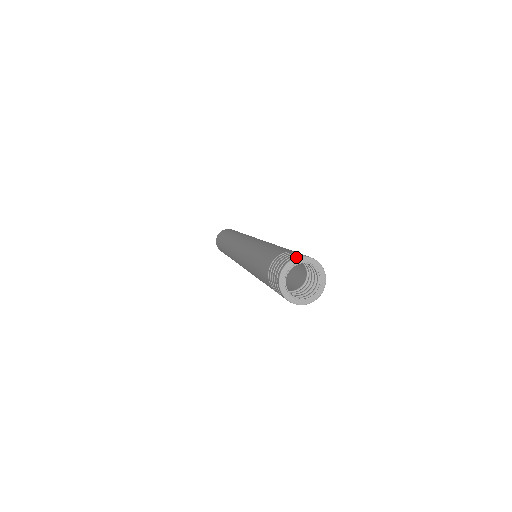
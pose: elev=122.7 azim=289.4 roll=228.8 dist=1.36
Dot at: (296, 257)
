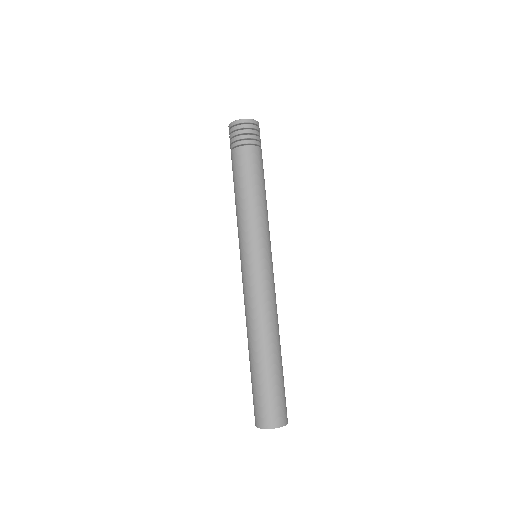
Dot at: occluded
